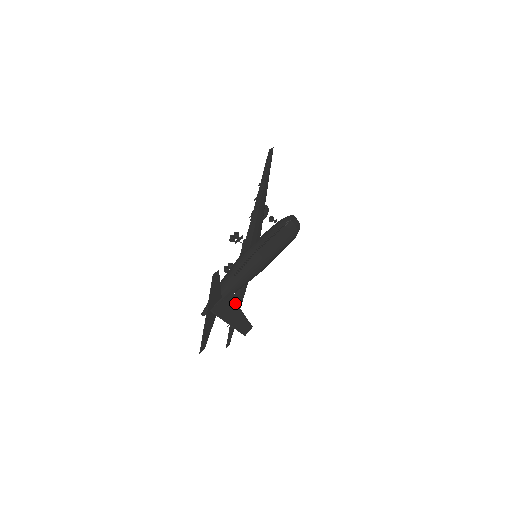
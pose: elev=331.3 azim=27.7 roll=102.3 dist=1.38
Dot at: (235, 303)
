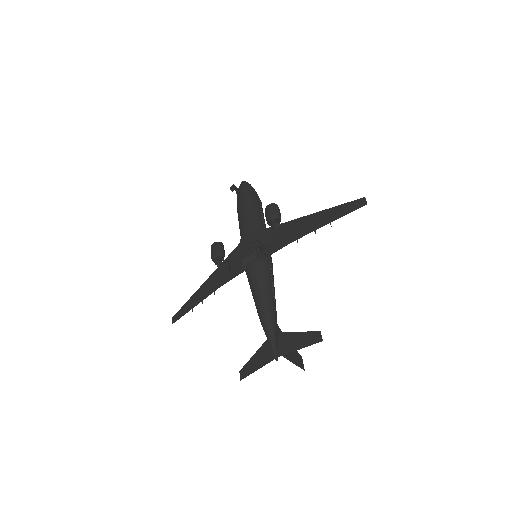
Dot at: occluded
